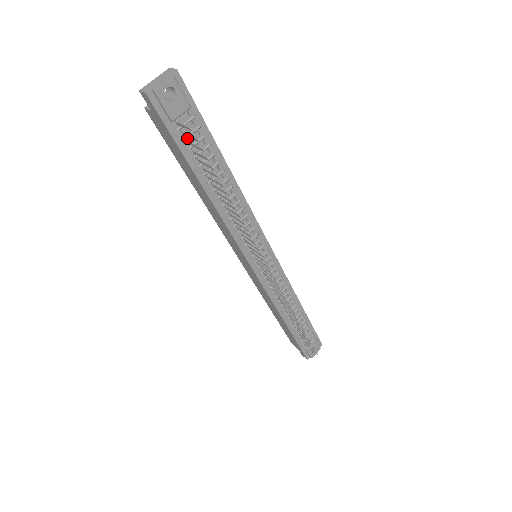
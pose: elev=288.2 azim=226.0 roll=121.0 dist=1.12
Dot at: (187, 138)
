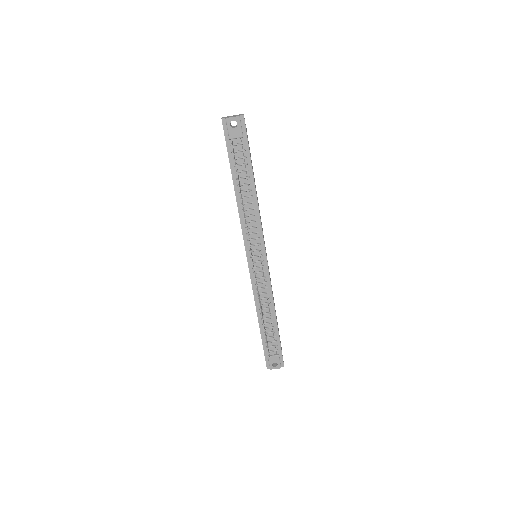
Dot at: (235, 153)
